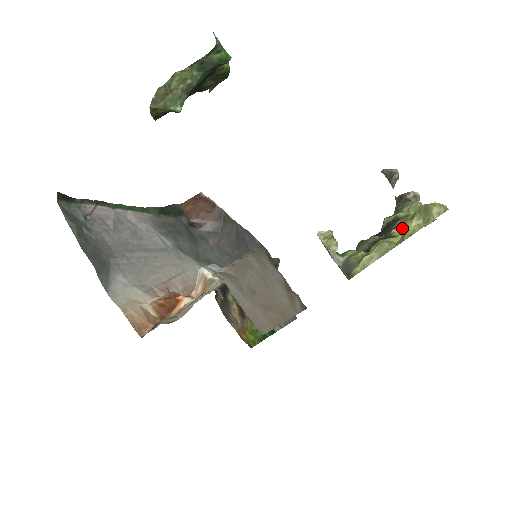
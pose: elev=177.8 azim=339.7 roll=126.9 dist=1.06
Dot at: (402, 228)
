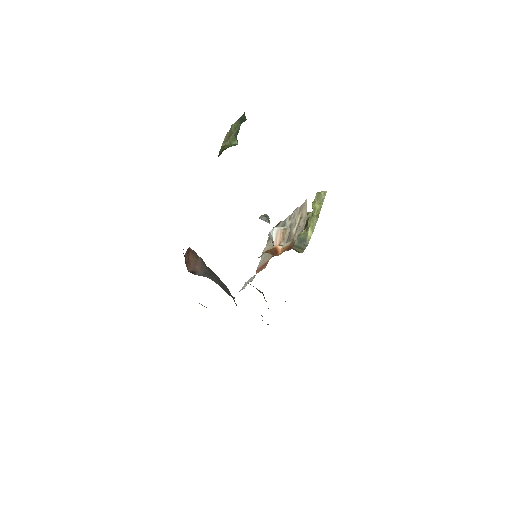
Dot at: (311, 213)
